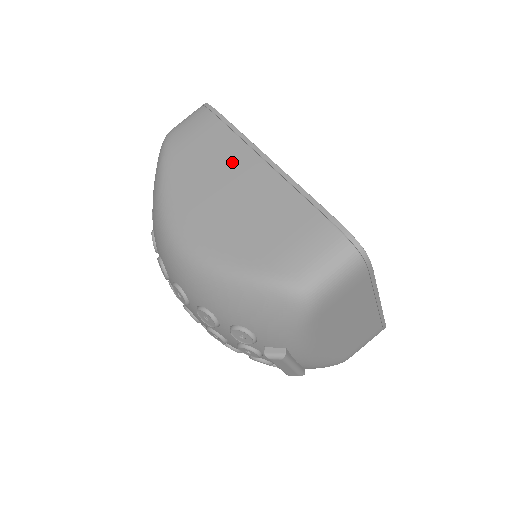
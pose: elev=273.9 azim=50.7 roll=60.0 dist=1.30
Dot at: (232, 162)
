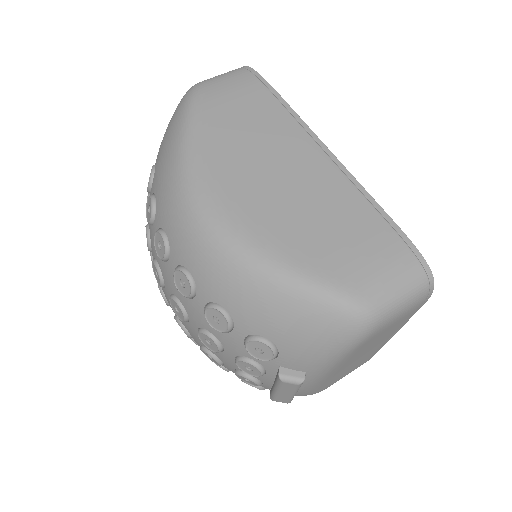
Dot at: (285, 142)
